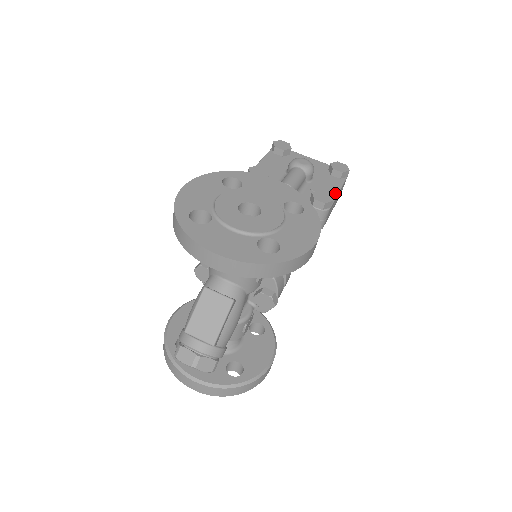
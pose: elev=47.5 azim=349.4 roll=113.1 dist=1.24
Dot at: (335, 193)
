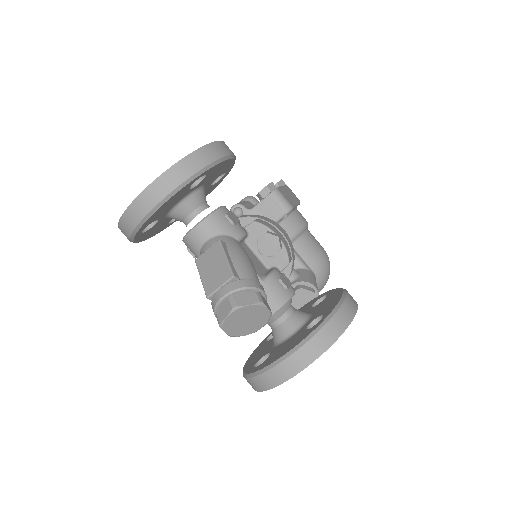
Dot at: occluded
